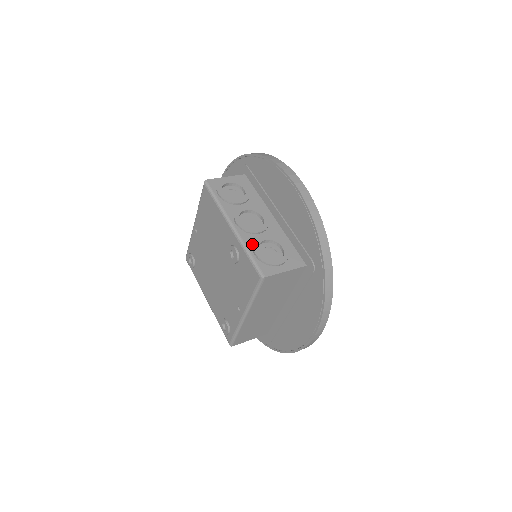
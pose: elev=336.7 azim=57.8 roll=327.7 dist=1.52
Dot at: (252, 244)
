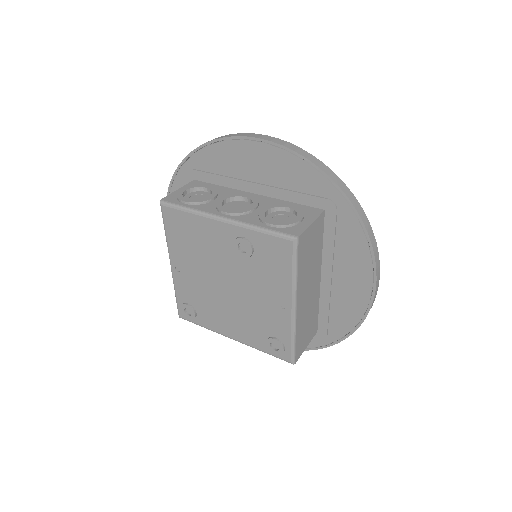
Dot at: (257, 221)
